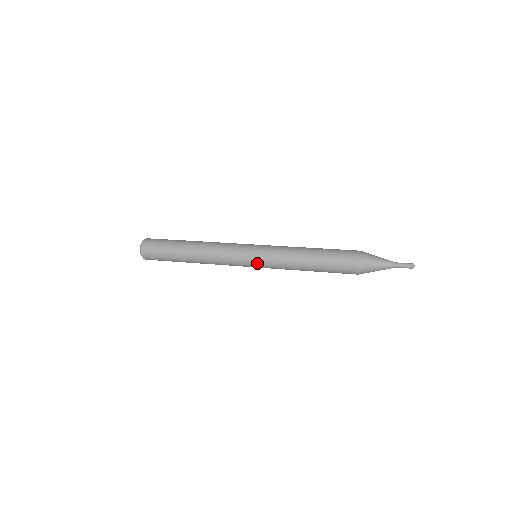
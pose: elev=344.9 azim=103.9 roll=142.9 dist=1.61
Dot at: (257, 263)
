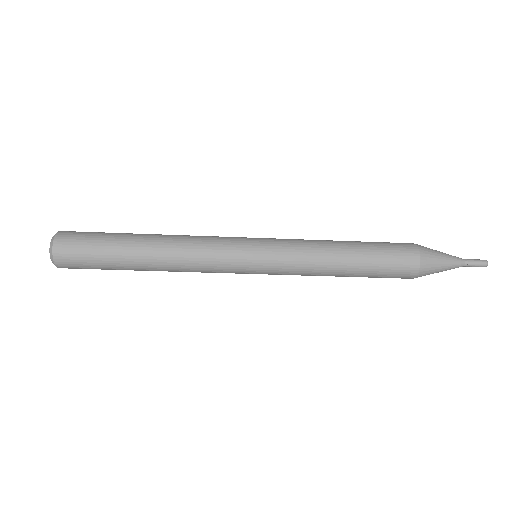
Dot at: (262, 269)
